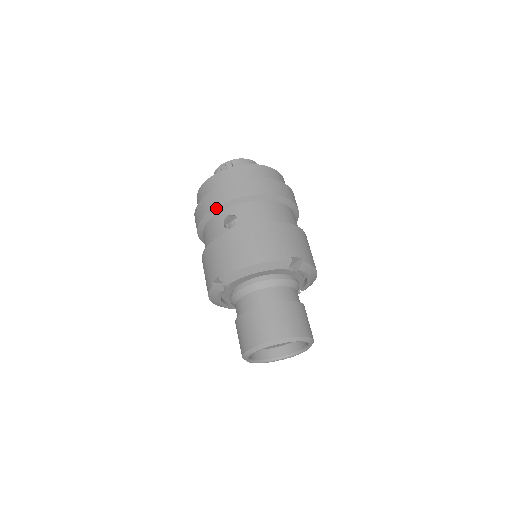
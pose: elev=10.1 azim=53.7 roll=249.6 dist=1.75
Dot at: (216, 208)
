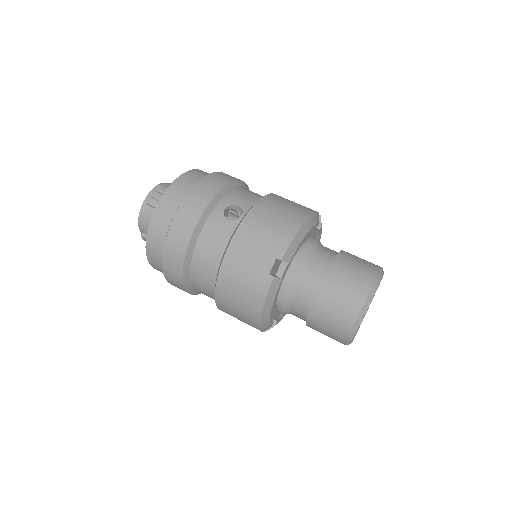
Dot at: (206, 209)
